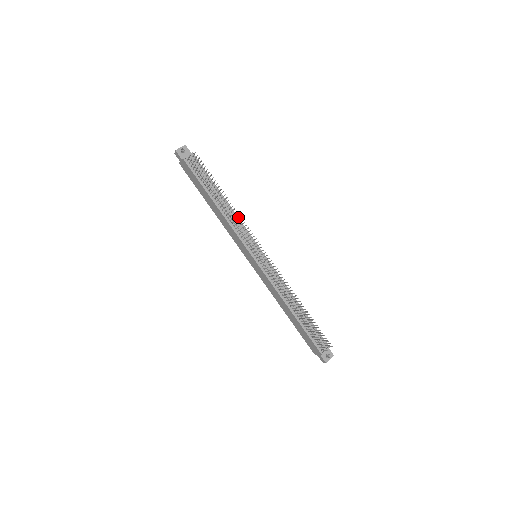
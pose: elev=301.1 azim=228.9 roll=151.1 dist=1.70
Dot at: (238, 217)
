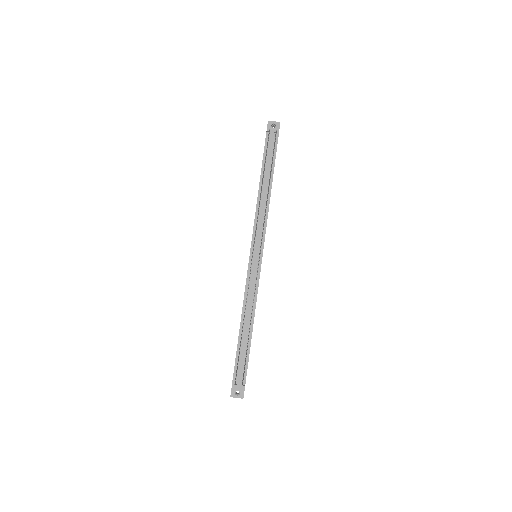
Dot at: (268, 211)
